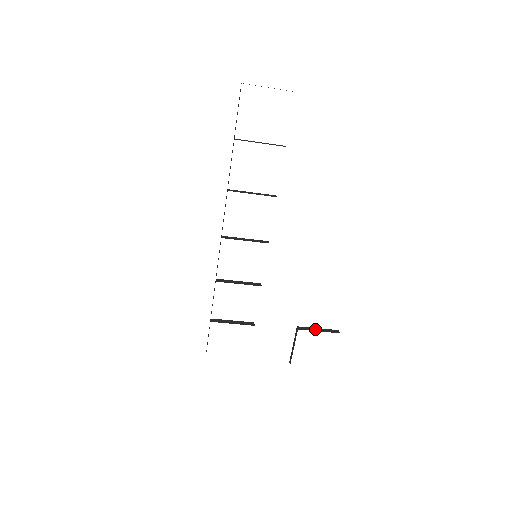
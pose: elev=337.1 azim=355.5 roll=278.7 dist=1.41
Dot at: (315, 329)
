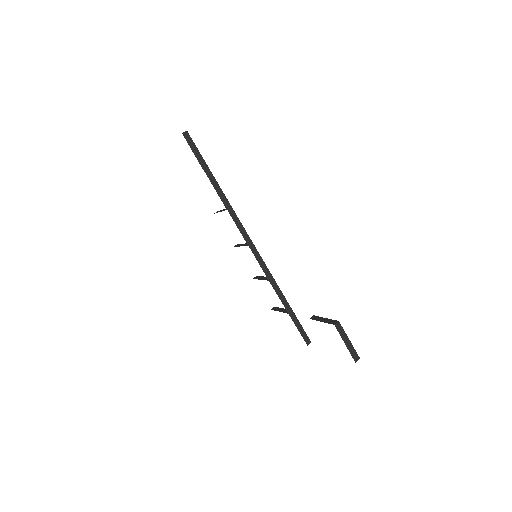
Dot at: (321, 319)
